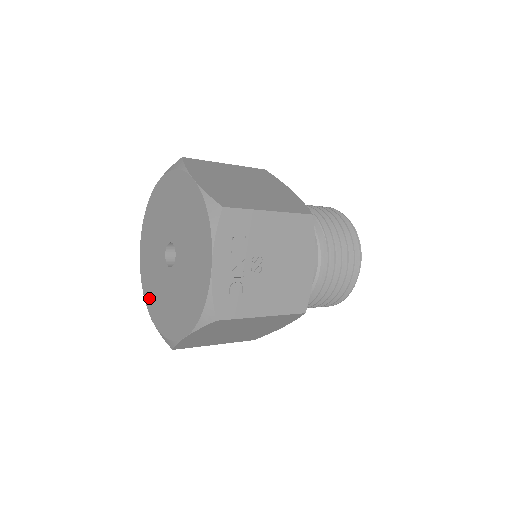
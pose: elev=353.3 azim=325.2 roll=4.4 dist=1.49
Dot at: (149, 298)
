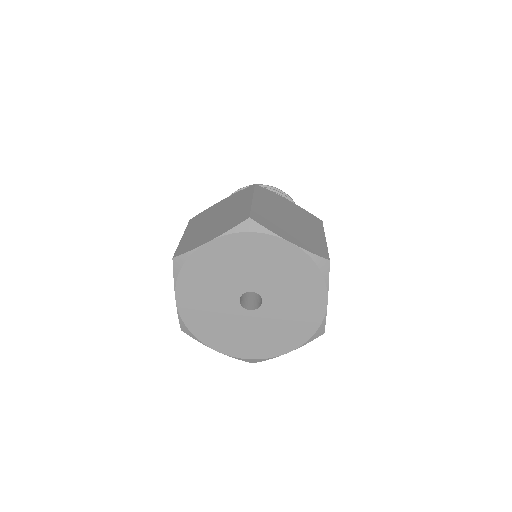
Dot at: (210, 337)
